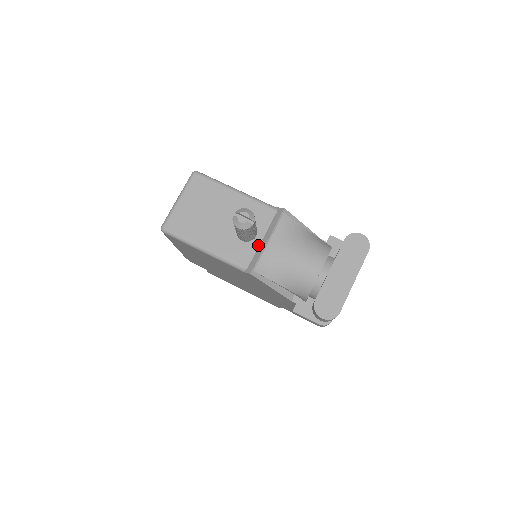
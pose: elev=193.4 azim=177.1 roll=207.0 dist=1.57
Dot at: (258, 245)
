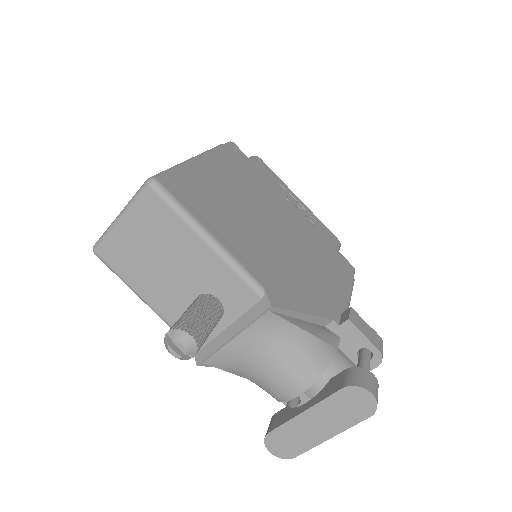
Dot at: (220, 331)
